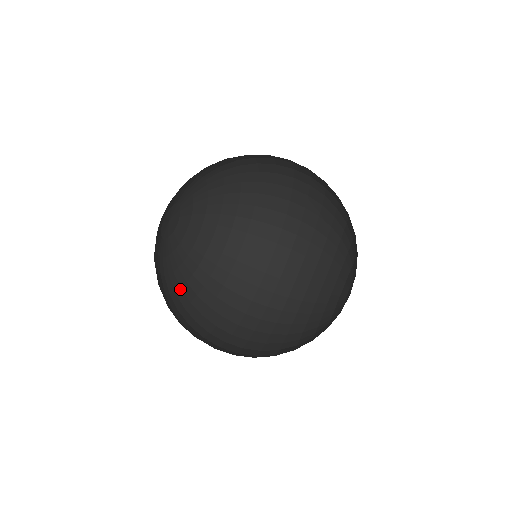
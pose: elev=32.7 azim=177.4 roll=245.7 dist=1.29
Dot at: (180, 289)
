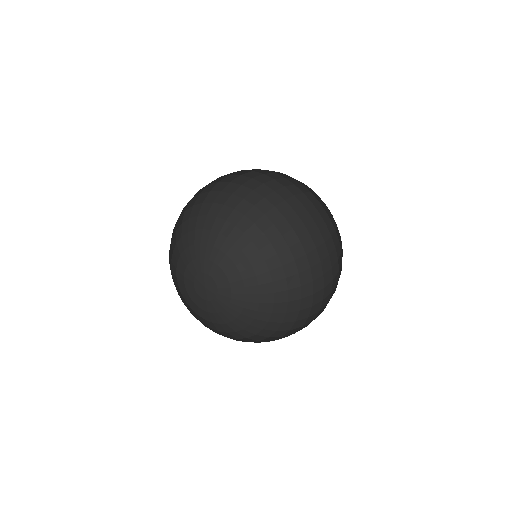
Dot at: (249, 326)
